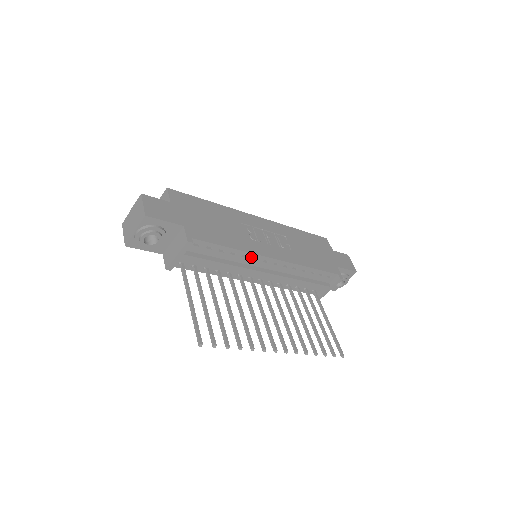
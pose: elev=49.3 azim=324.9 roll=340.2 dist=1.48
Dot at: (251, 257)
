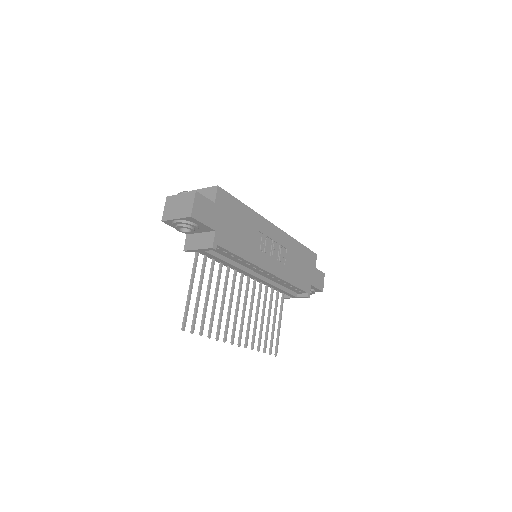
Dot at: (252, 266)
